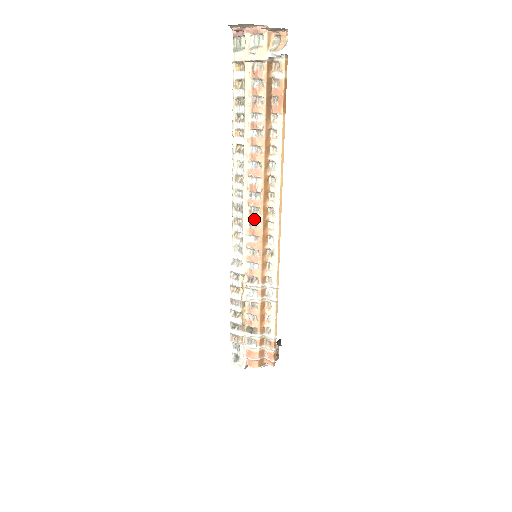
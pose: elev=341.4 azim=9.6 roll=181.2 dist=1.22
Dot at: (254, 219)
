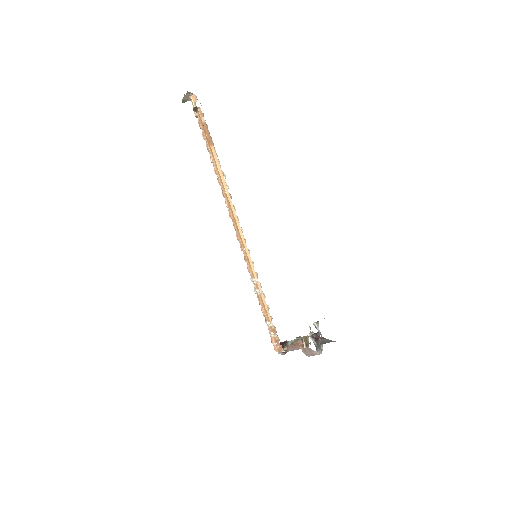
Dot at: (234, 228)
